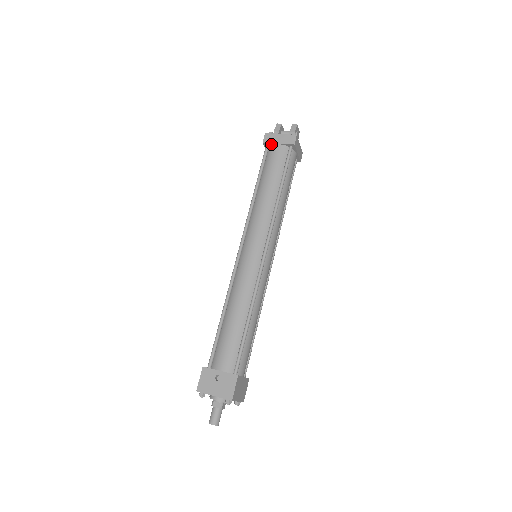
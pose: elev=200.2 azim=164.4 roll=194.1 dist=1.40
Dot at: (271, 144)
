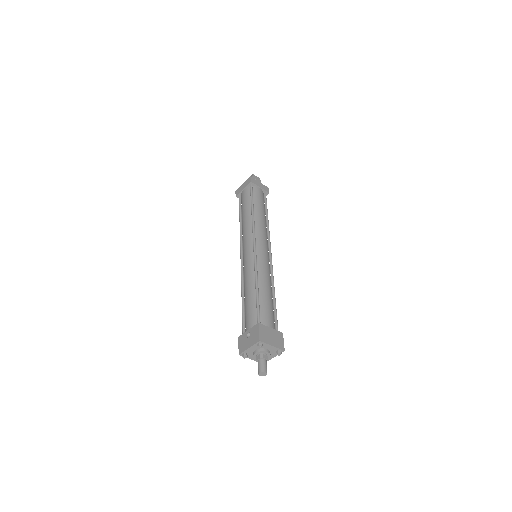
Dot at: (240, 193)
